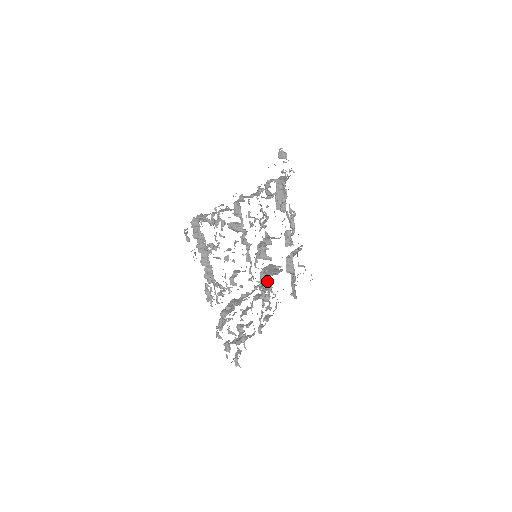
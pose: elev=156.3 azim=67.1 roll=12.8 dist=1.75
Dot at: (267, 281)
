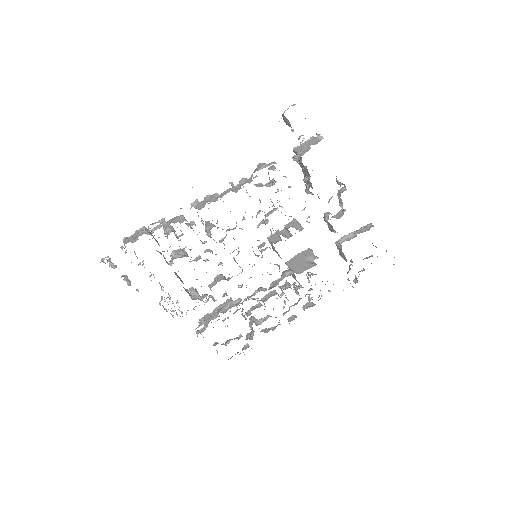
Dot at: occluded
